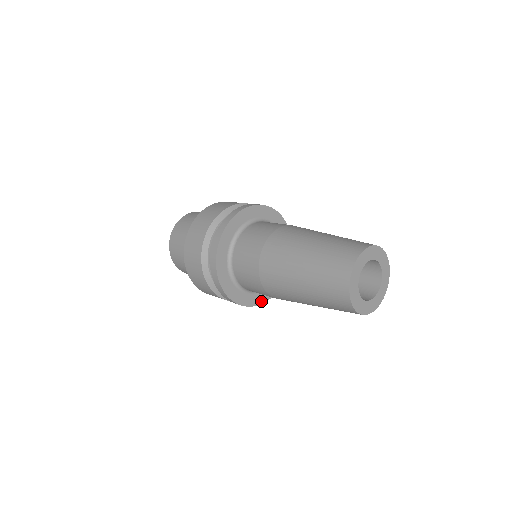
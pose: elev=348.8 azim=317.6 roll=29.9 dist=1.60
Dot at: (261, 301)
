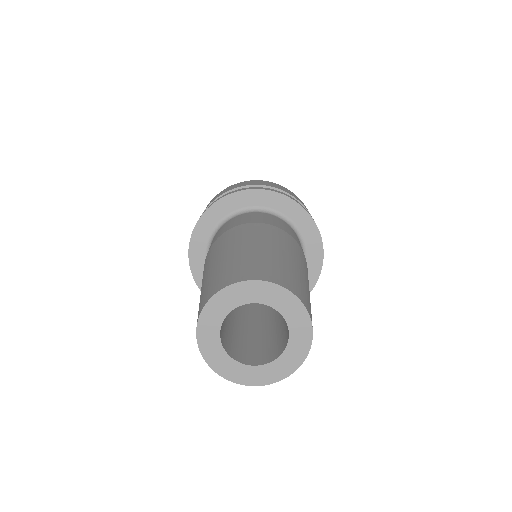
Dot at: occluded
